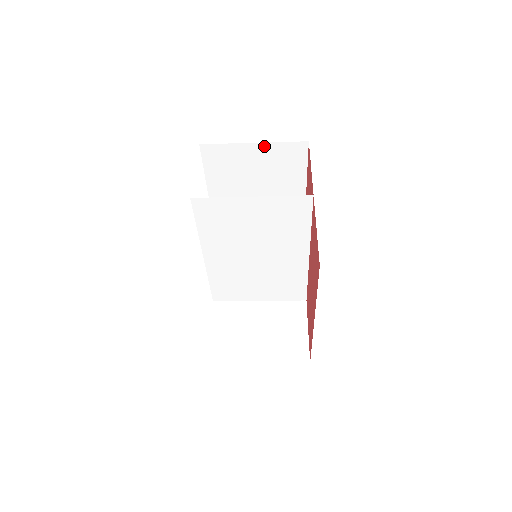
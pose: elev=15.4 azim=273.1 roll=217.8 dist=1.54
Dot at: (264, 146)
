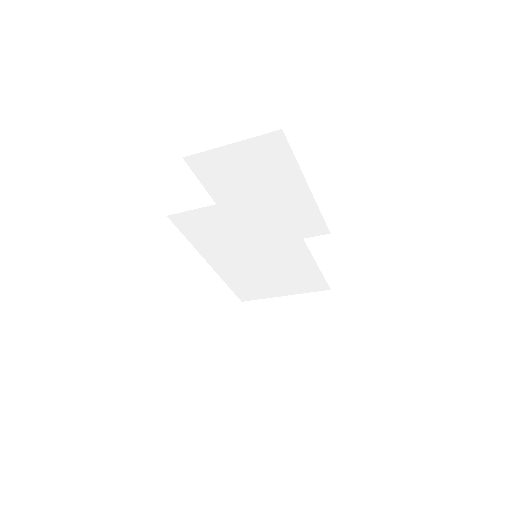
Dot at: (241, 144)
